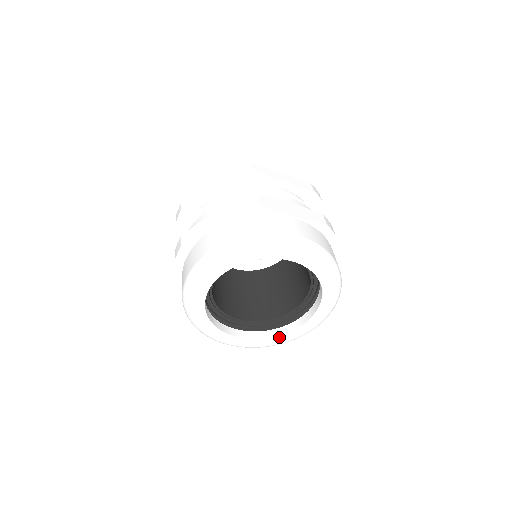
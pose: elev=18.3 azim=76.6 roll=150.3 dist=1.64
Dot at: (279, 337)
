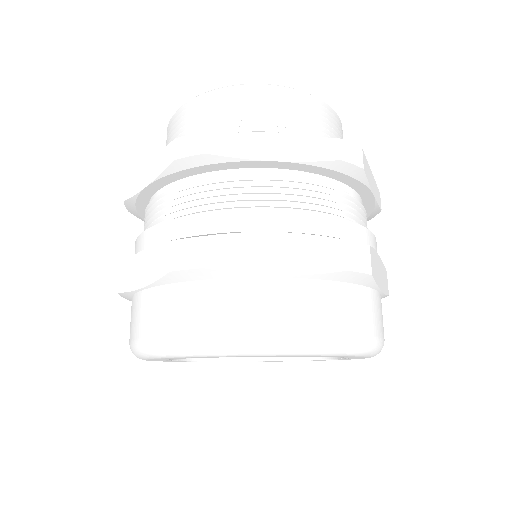
Dot at: (301, 360)
